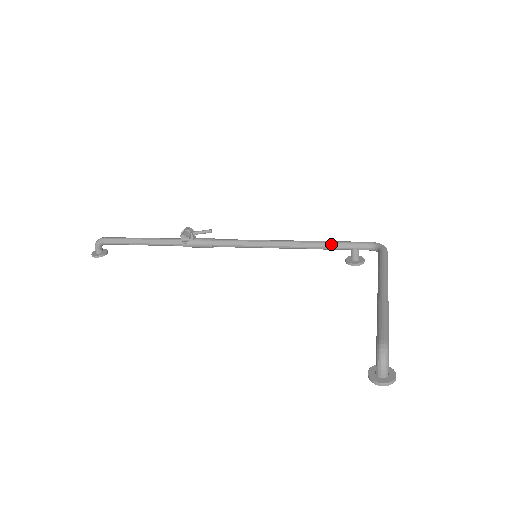
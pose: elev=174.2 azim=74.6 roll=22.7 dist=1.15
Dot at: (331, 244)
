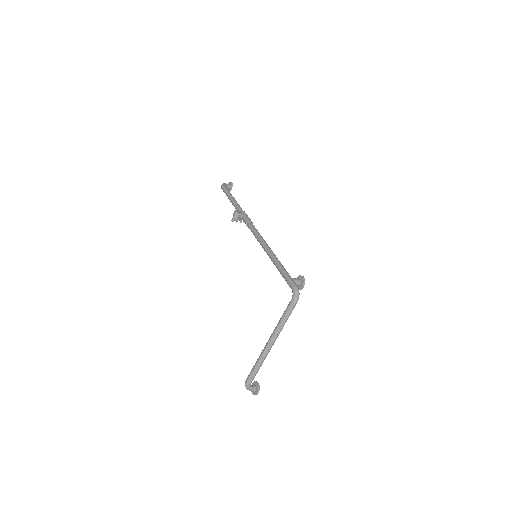
Dot at: occluded
